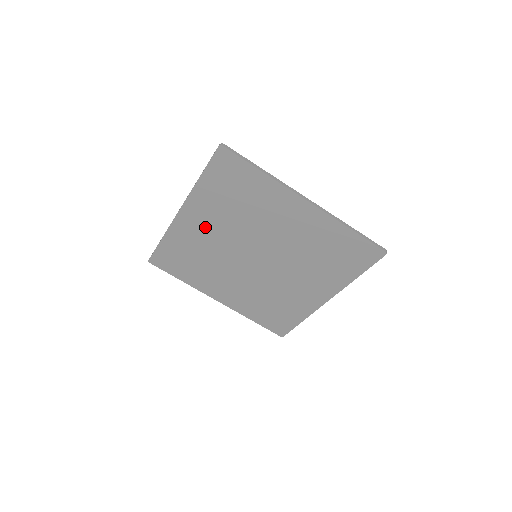
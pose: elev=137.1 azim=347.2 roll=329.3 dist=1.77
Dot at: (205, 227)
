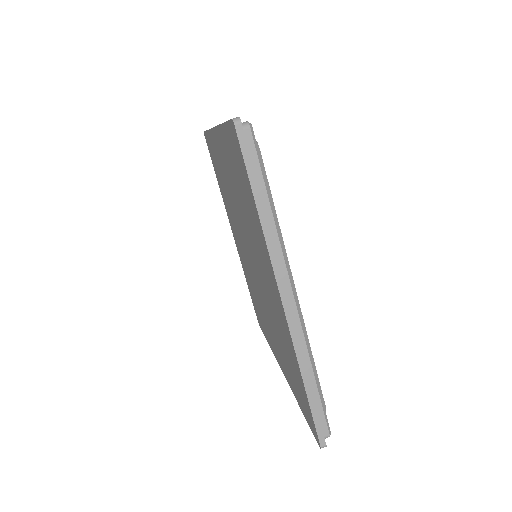
Dot at: occluded
